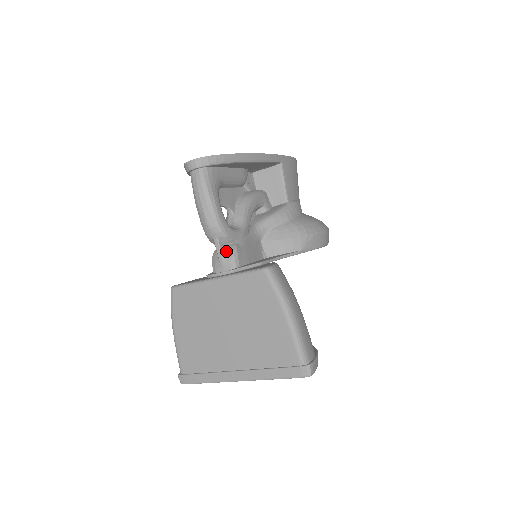
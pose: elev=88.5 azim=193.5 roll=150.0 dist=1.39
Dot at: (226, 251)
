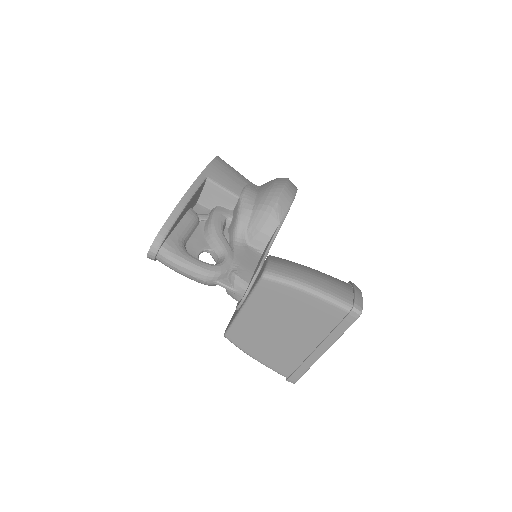
Dot at: (231, 282)
